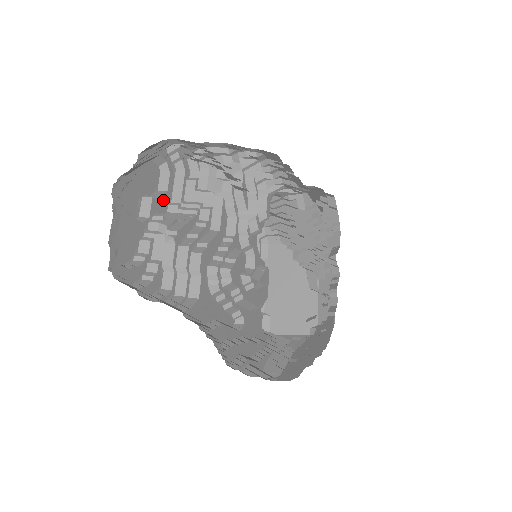
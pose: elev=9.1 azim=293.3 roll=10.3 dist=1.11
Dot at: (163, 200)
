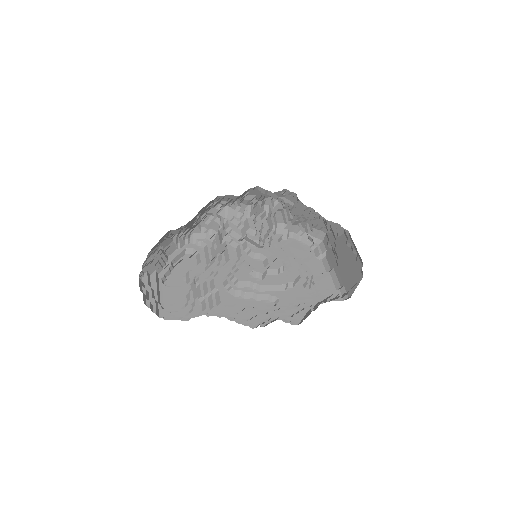
Dot at: (199, 268)
